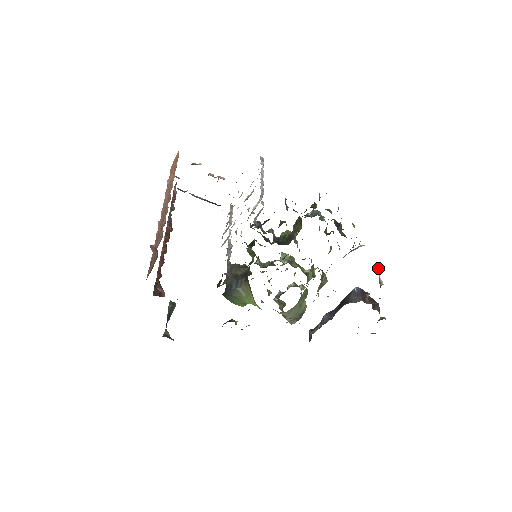
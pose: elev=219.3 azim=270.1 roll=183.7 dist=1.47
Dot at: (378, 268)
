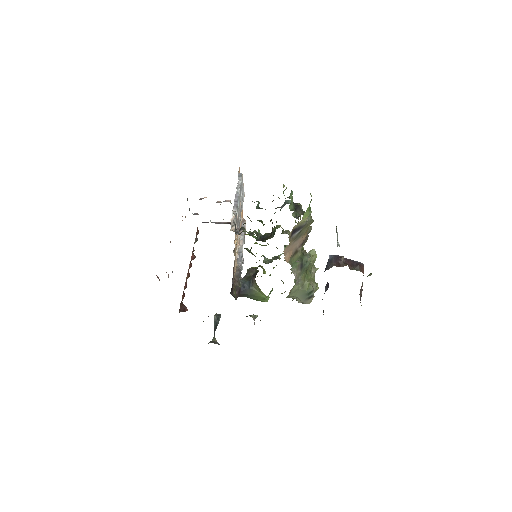
Dot at: (337, 232)
